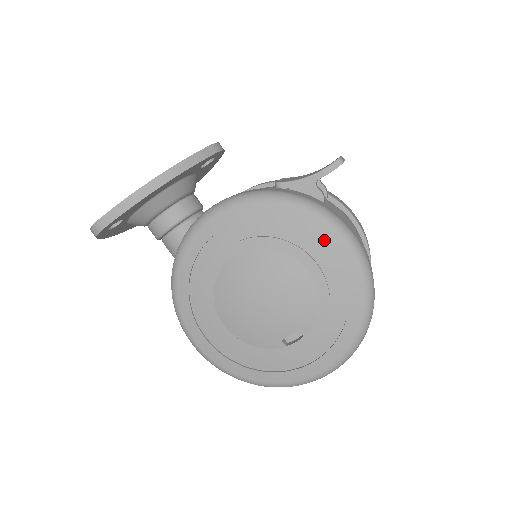
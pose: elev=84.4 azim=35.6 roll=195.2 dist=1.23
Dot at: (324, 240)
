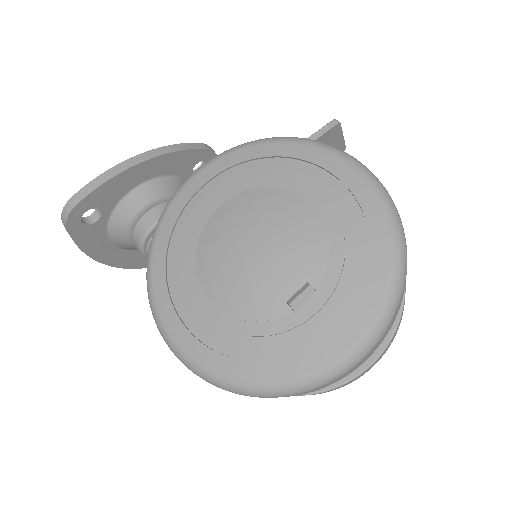
Dot at: (325, 166)
